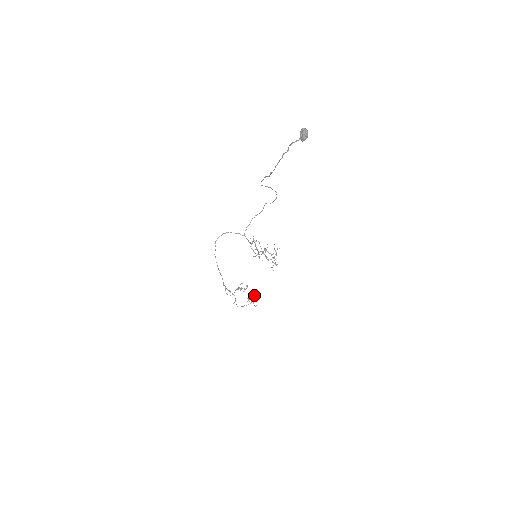
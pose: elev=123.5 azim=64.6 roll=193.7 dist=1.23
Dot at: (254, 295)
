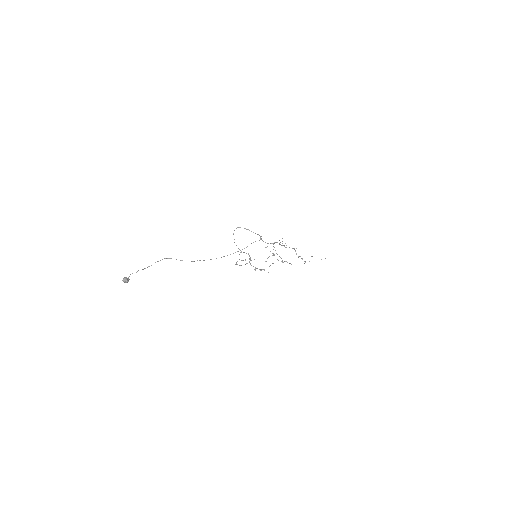
Dot at: (255, 270)
